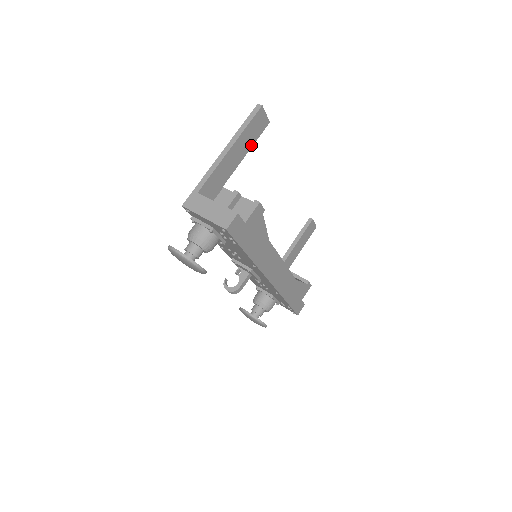
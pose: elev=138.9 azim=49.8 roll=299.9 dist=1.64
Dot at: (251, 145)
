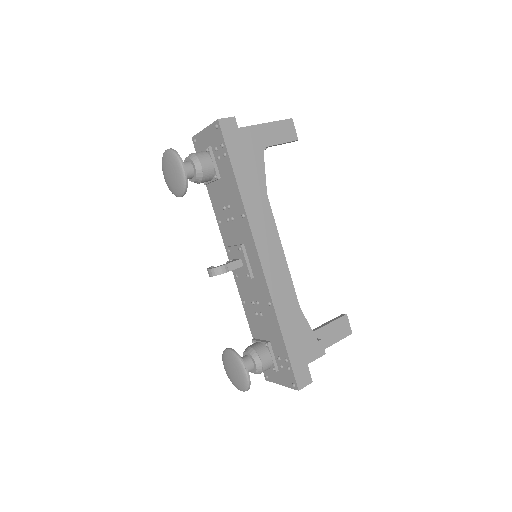
Dot at: (275, 143)
